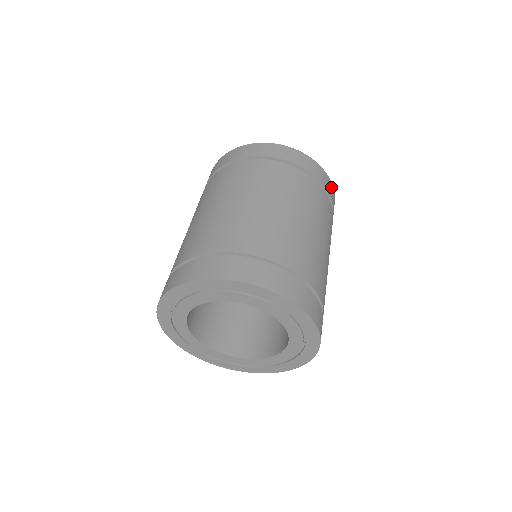
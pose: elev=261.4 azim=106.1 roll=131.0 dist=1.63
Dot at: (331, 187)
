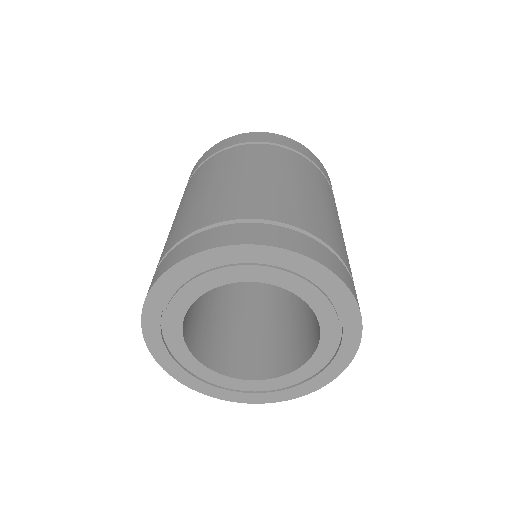
Dot at: (311, 154)
